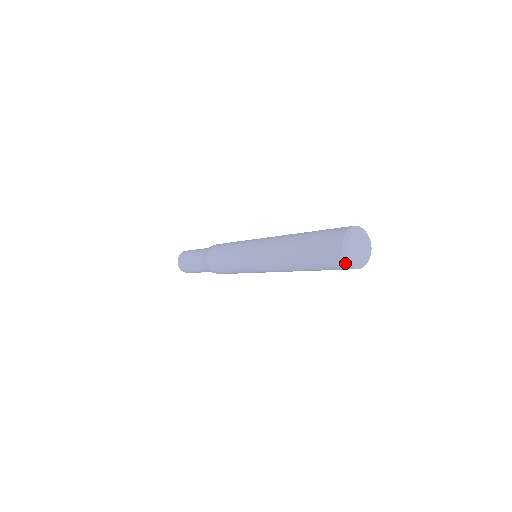
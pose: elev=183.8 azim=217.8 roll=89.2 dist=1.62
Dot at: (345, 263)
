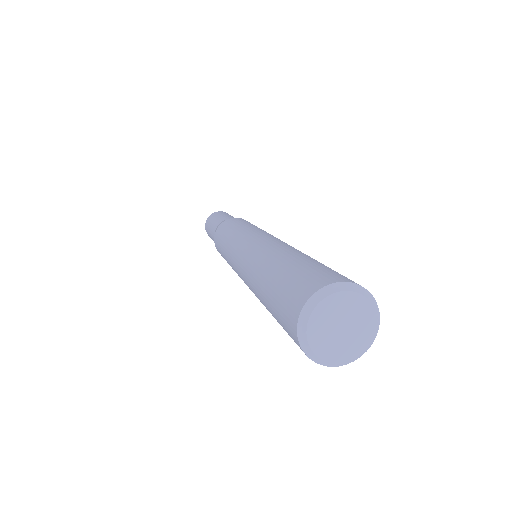
Dot at: occluded
